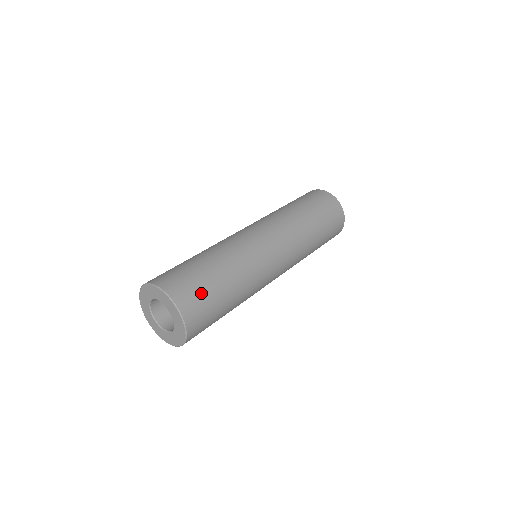
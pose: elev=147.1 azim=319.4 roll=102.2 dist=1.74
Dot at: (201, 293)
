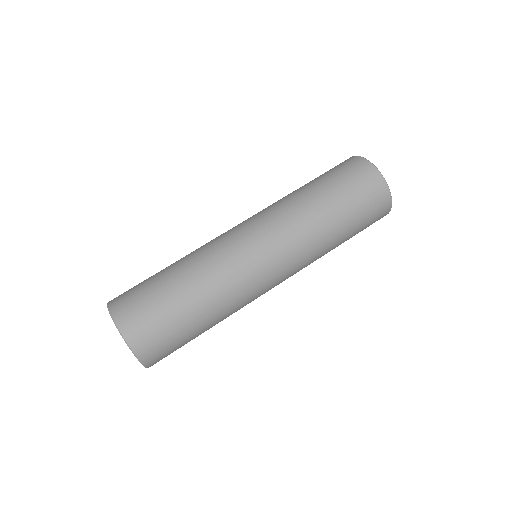
Dot at: (163, 333)
